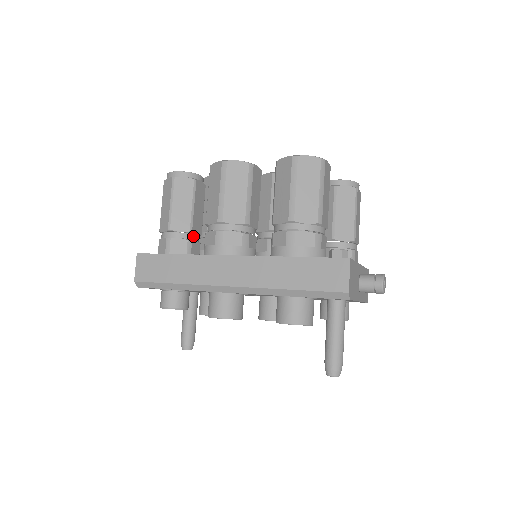
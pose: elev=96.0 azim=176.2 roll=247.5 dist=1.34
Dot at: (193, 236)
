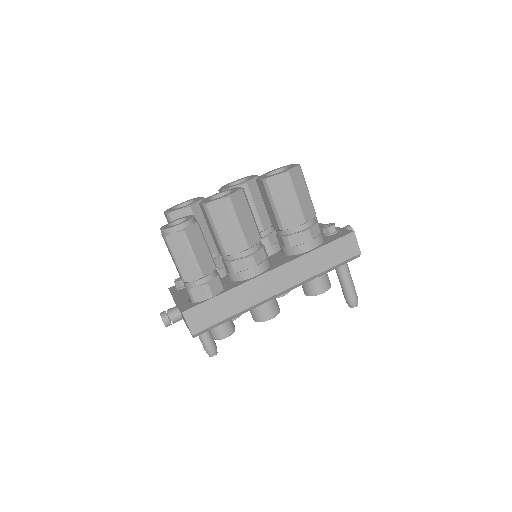
Dot at: (216, 270)
